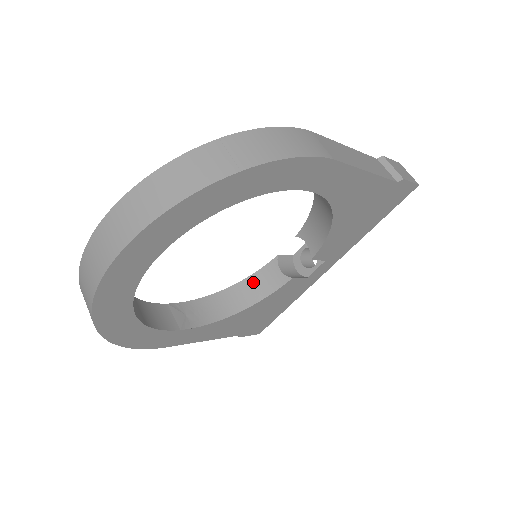
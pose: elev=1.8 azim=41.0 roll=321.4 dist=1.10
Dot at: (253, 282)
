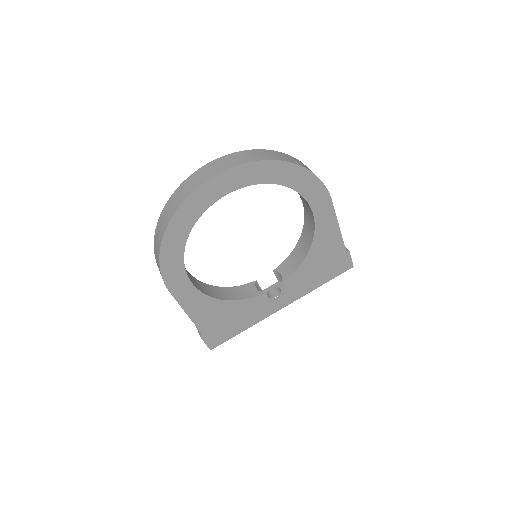
Dot at: (235, 290)
